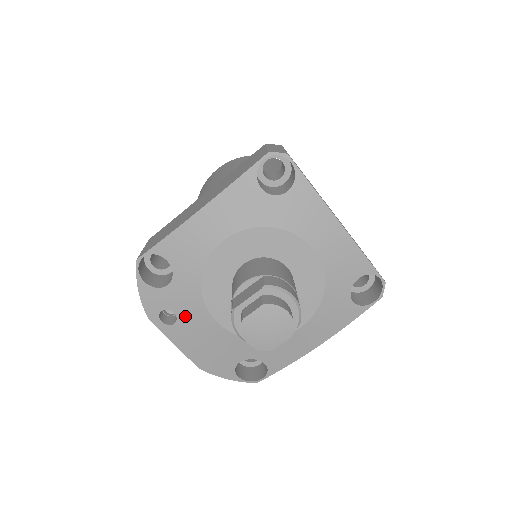
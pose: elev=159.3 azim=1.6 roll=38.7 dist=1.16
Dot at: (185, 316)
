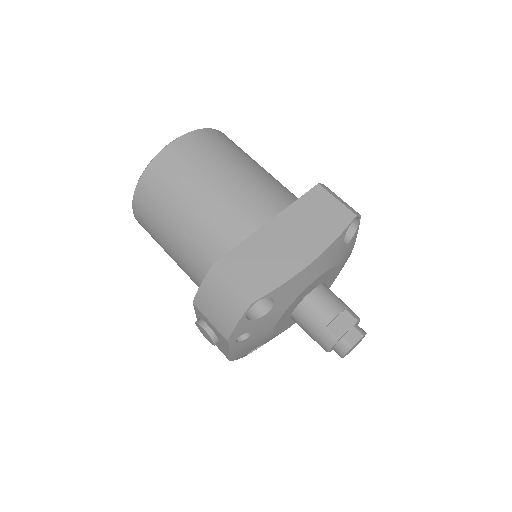
Dot at: (257, 333)
